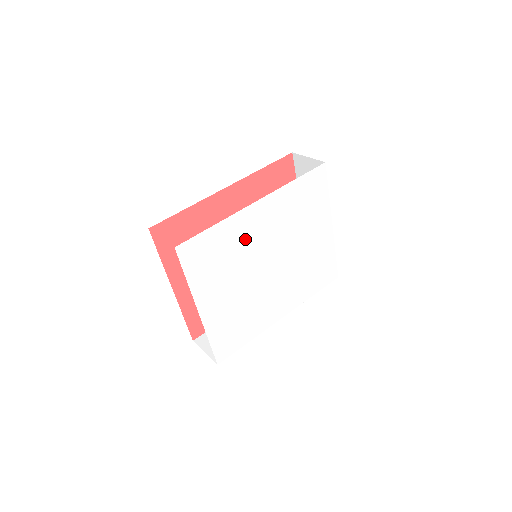
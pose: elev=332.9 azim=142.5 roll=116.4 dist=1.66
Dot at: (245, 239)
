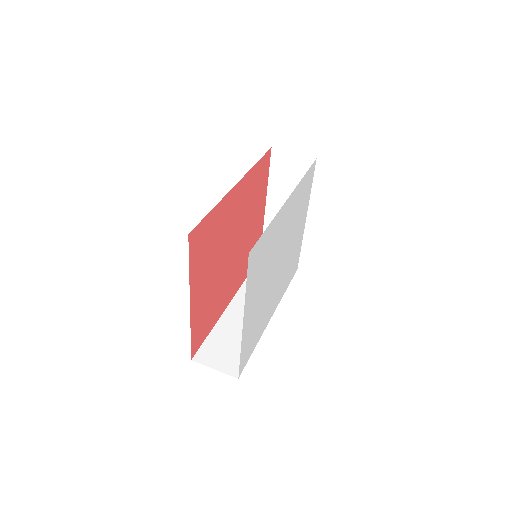
Dot at: (276, 238)
